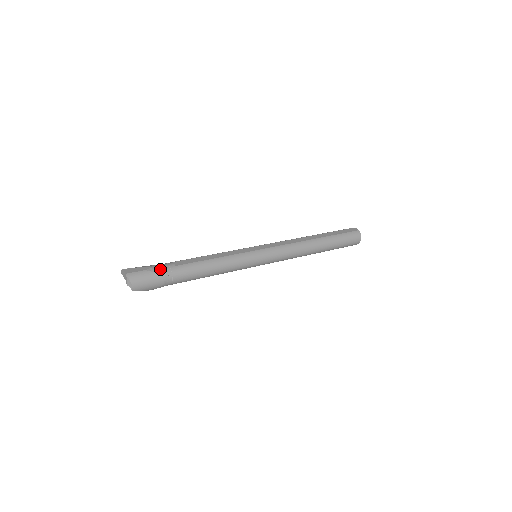
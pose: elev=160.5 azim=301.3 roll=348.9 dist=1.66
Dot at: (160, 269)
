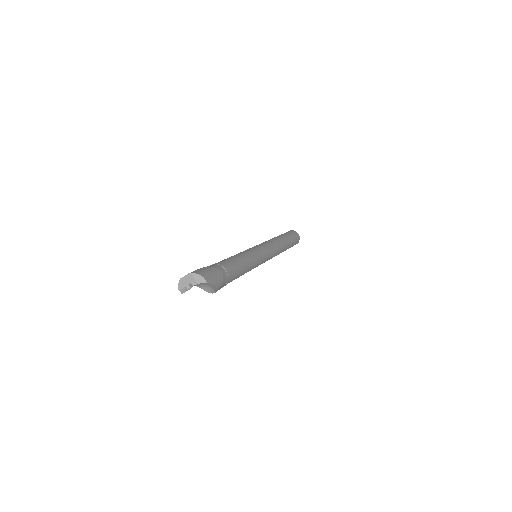
Dot at: (209, 266)
